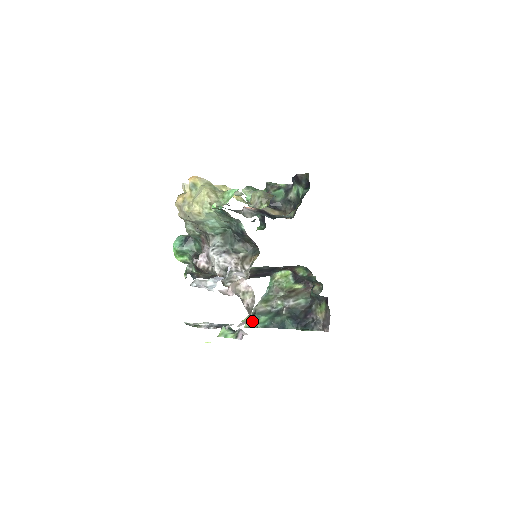
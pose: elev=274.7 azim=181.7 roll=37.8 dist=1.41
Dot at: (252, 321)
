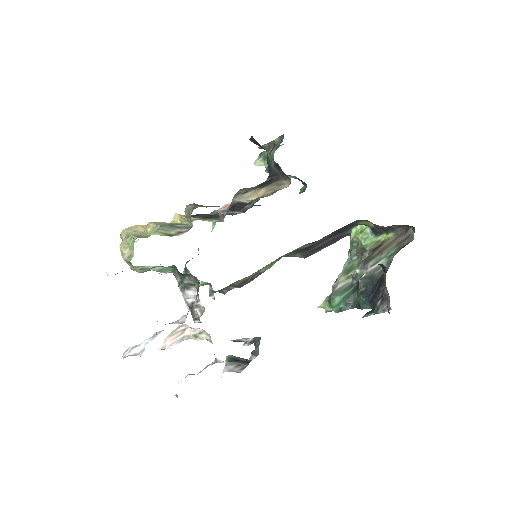
Dot at: (220, 360)
